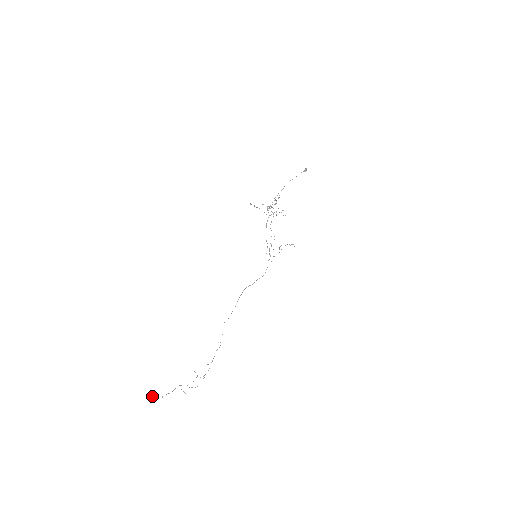
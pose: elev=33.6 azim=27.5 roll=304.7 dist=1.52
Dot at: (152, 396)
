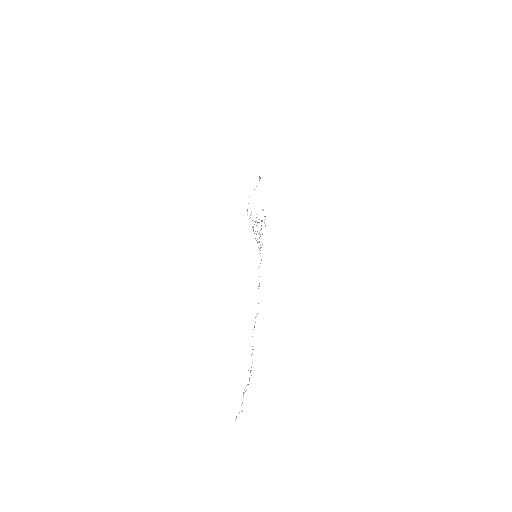
Dot at: (236, 417)
